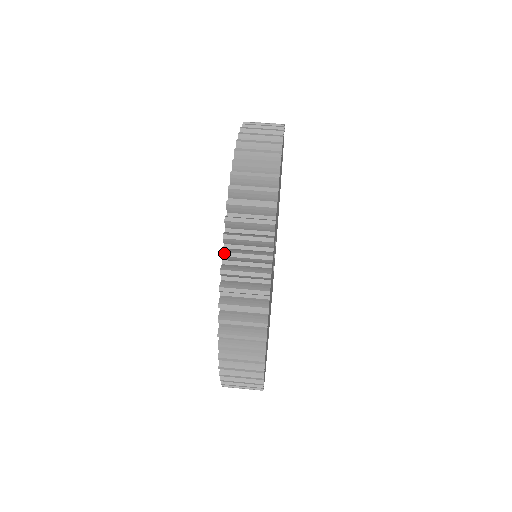
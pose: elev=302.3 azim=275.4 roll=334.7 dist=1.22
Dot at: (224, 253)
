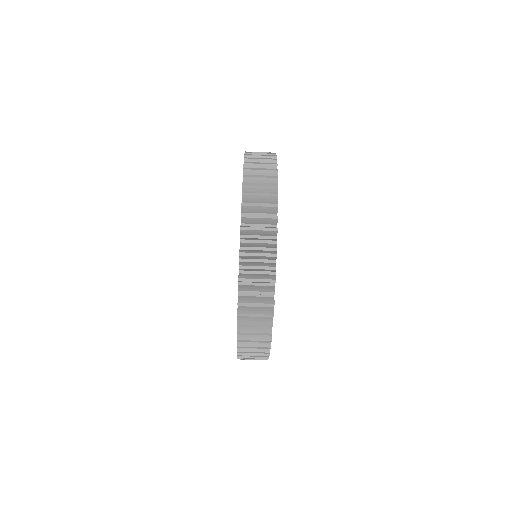
Dot at: (239, 314)
